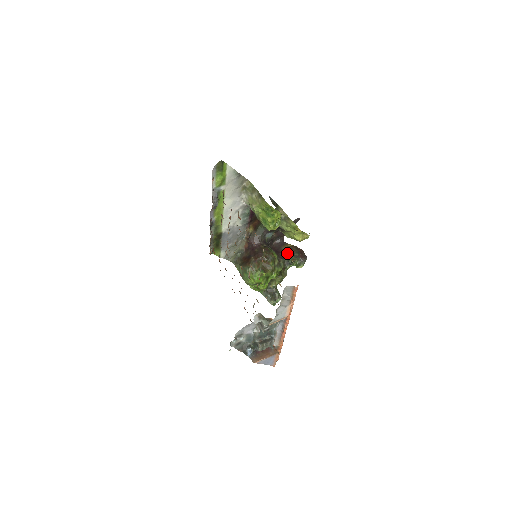
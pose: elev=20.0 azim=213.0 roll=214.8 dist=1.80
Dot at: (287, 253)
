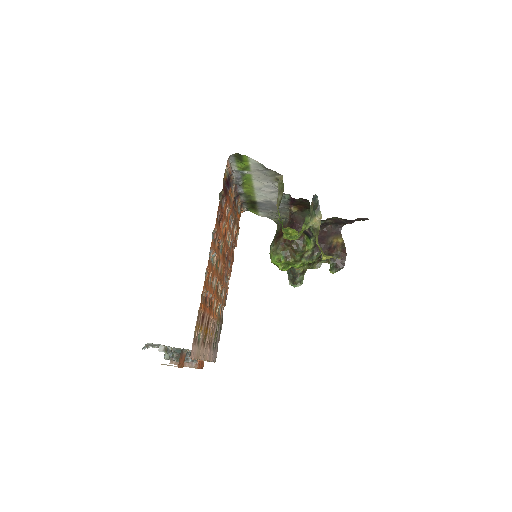
Dot at: (329, 249)
